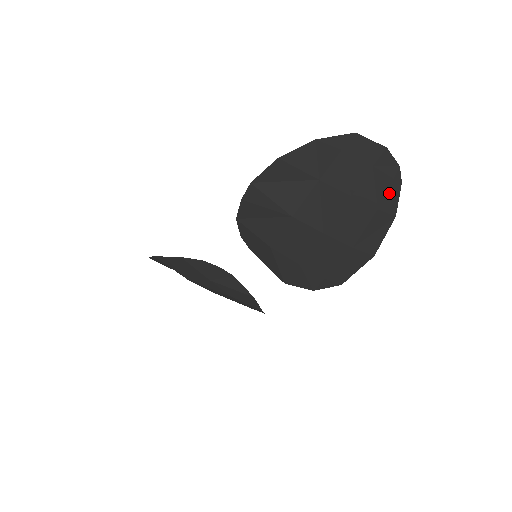
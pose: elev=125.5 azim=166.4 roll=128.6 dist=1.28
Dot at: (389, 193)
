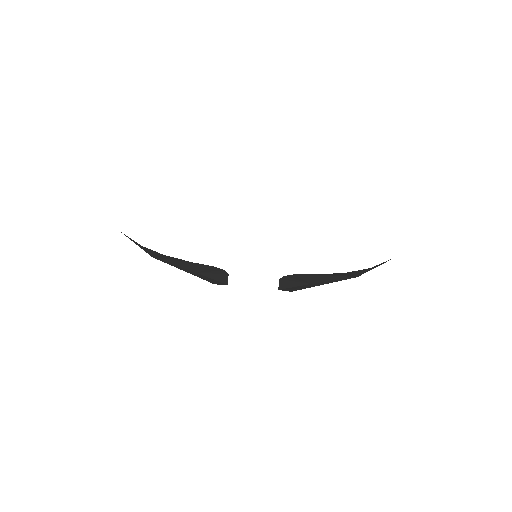
Dot at: occluded
